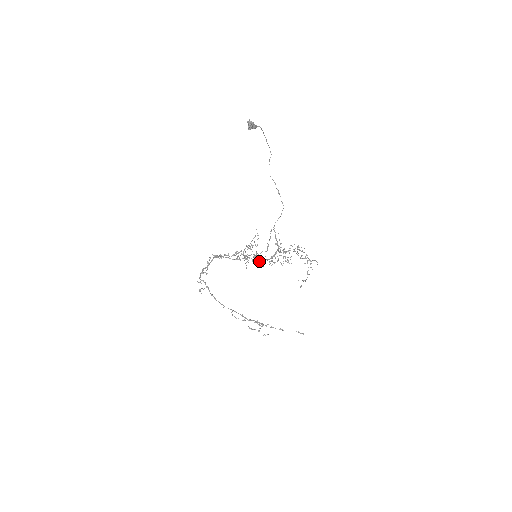
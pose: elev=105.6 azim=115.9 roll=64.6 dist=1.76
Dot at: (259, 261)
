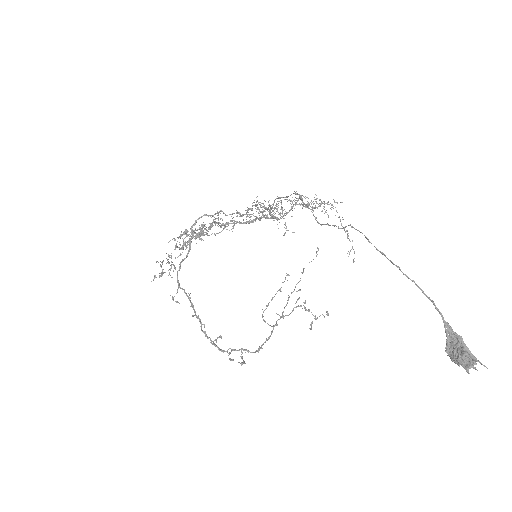
Dot at: (225, 227)
